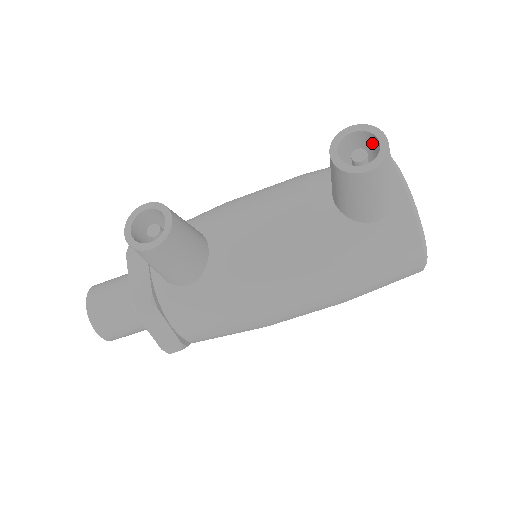
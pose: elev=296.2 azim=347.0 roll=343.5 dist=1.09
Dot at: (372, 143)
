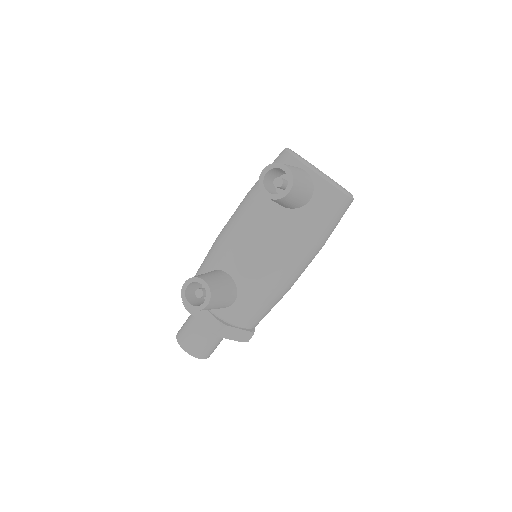
Dot at: (280, 170)
